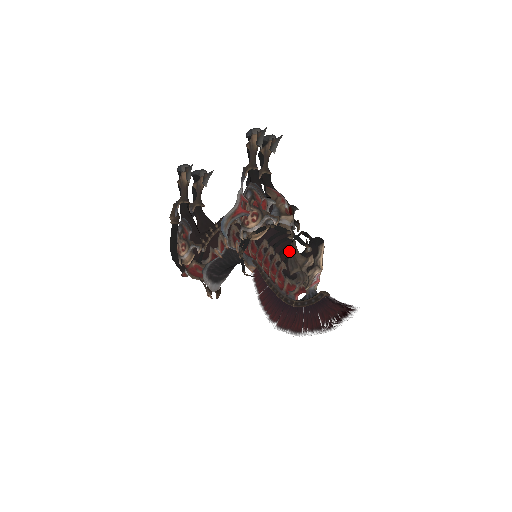
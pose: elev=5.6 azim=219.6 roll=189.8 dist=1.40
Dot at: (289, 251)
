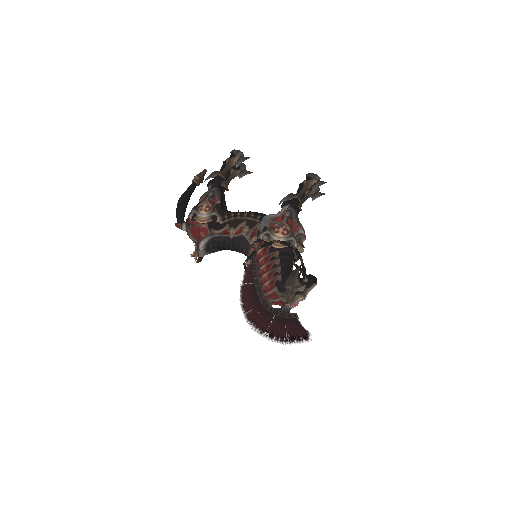
Dot at: (293, 271)
